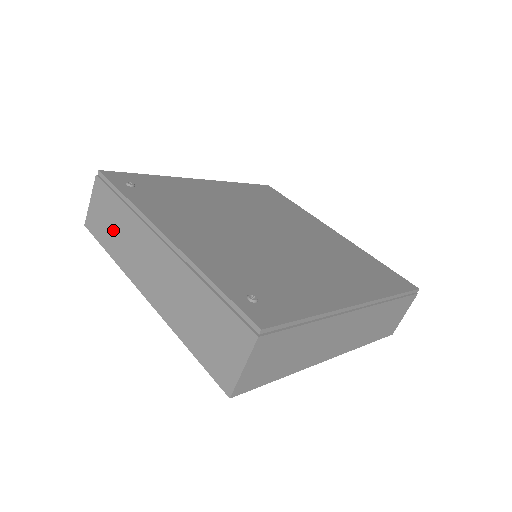
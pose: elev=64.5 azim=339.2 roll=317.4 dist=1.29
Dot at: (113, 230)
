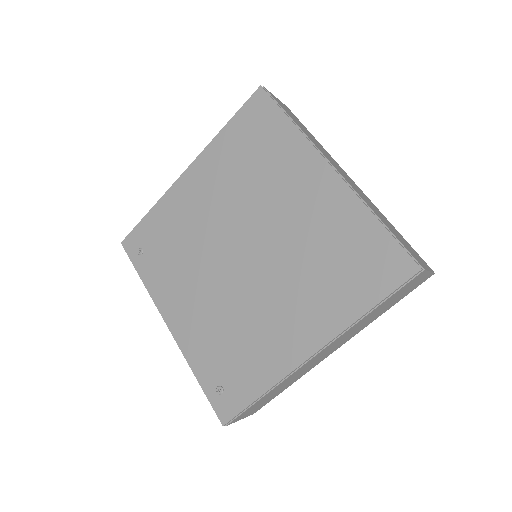
Dot at: occluded
